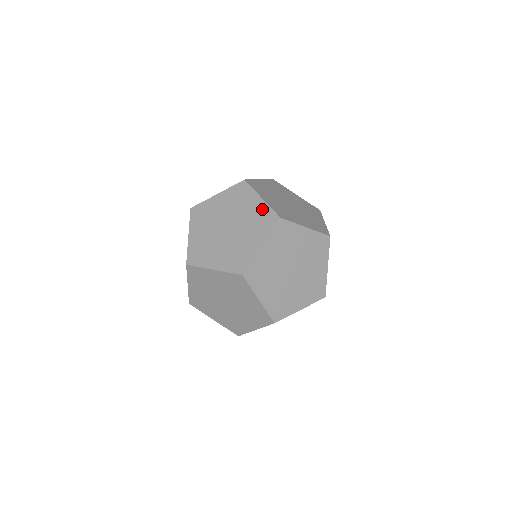
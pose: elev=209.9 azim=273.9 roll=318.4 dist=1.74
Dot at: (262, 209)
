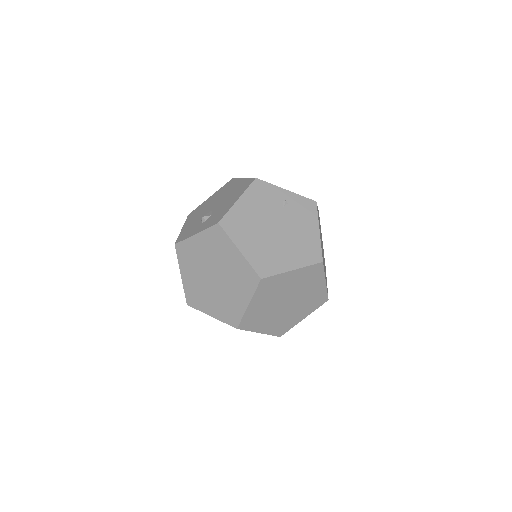
Dot at: (242, 264)
